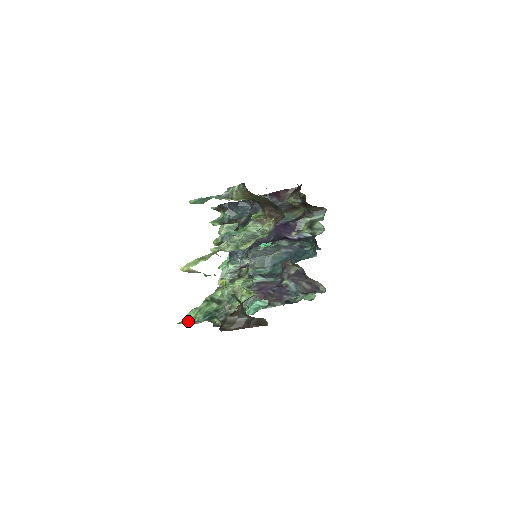
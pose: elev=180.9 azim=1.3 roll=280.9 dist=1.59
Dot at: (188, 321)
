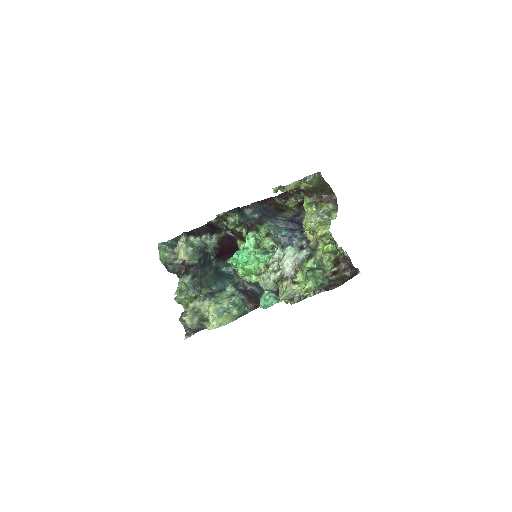
Dot at: (312, 287)
